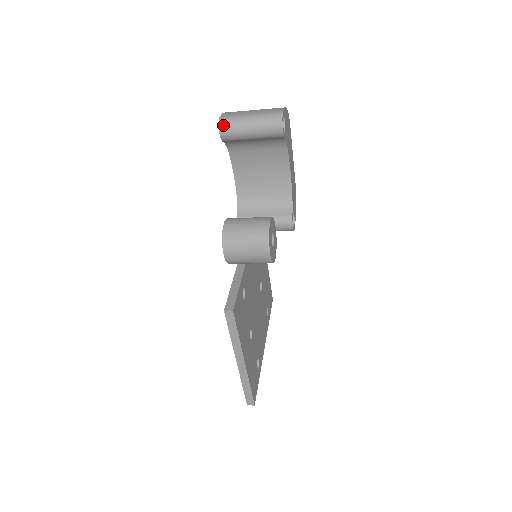
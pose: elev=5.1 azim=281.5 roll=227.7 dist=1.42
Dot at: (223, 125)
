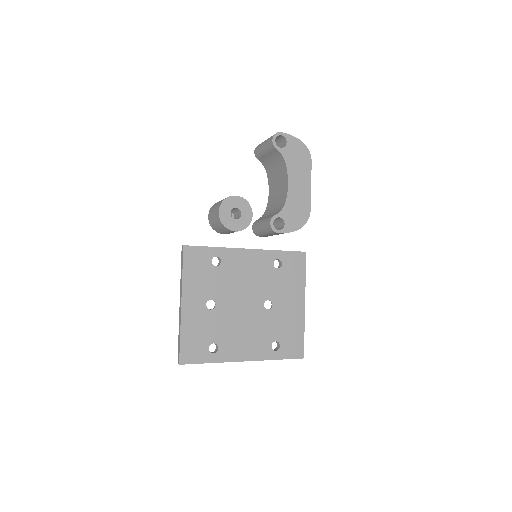
Dot at: (257, 146)
